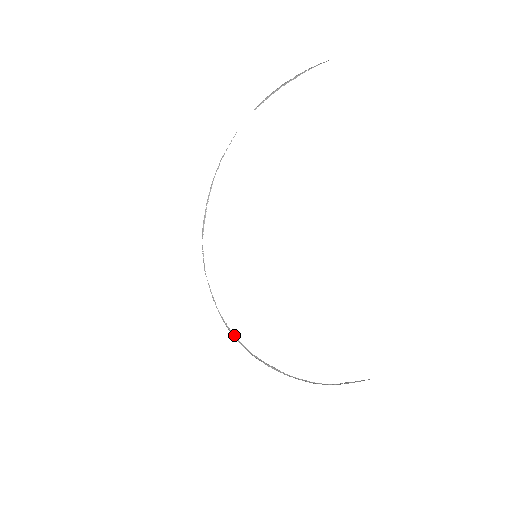
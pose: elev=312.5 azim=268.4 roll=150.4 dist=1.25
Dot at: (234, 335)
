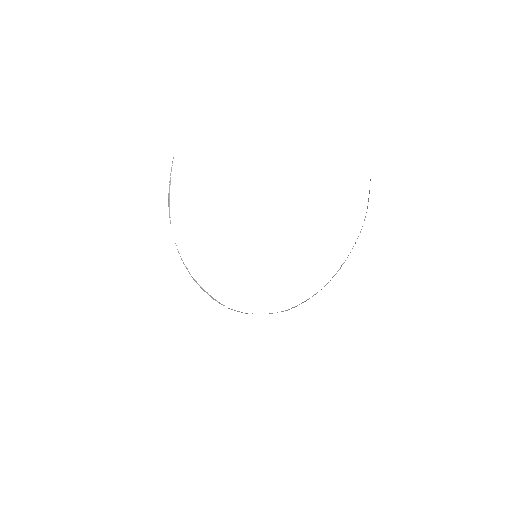
Dot at: (303, 302)
